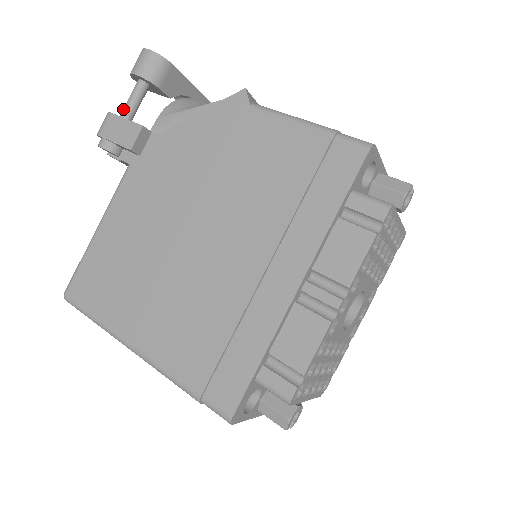
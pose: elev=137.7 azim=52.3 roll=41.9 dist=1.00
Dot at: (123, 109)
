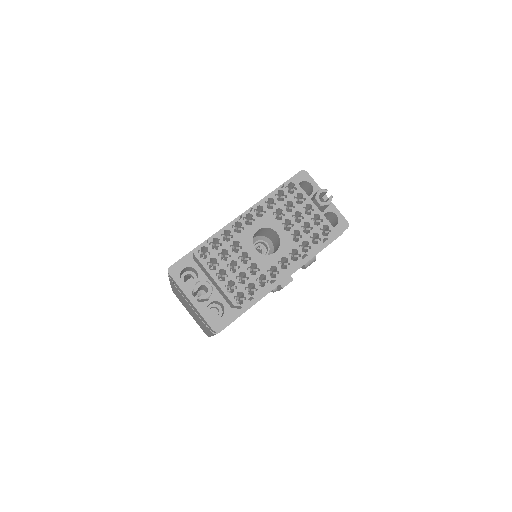
Dot at: occluded
